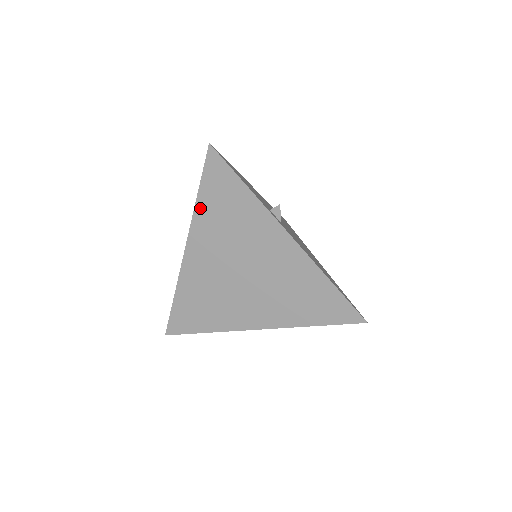
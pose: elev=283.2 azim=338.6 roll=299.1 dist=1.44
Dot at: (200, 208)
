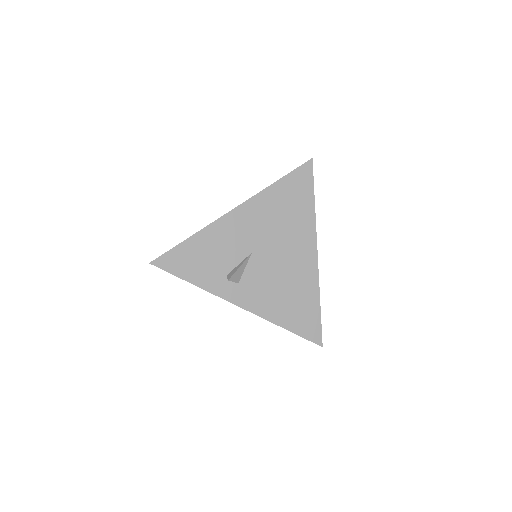
Dot at: occluded
